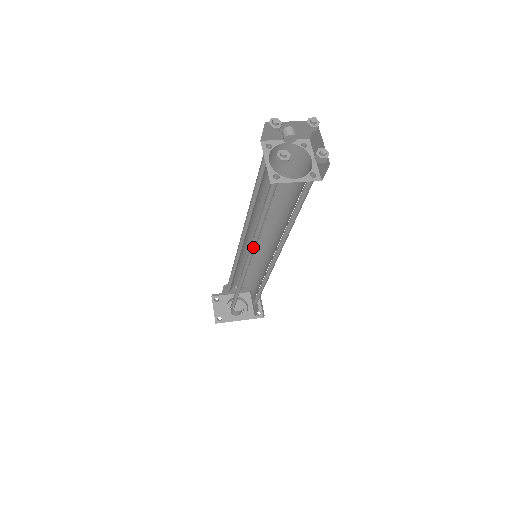
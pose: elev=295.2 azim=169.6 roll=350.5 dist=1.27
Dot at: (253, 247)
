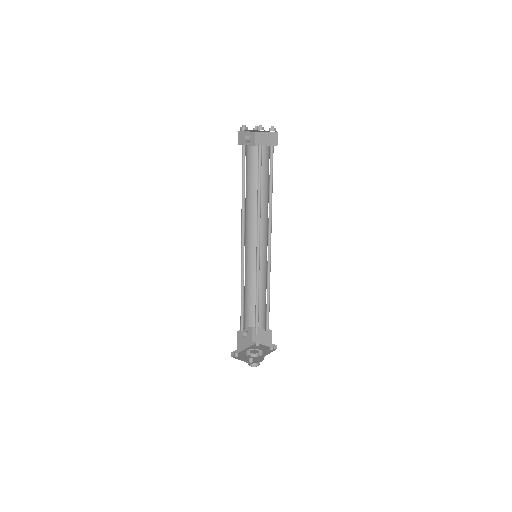
Dot at: (258, 228)
